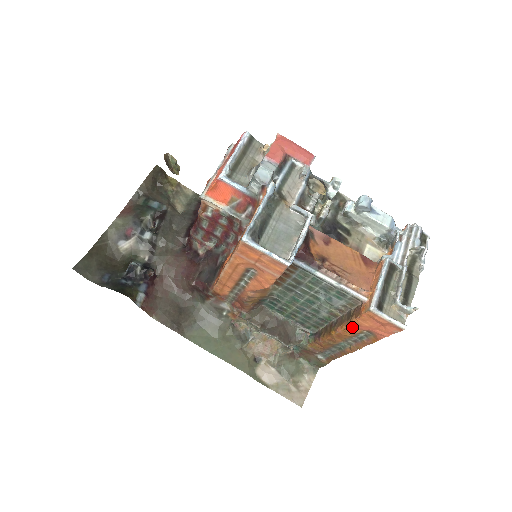
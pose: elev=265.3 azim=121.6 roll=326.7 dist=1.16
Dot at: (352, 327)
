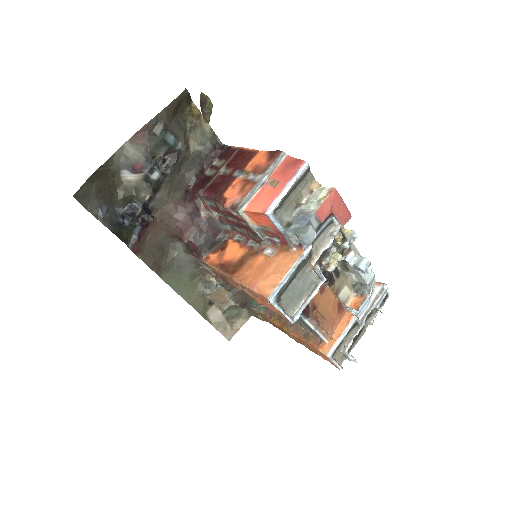
Dot at: (304, 342)
